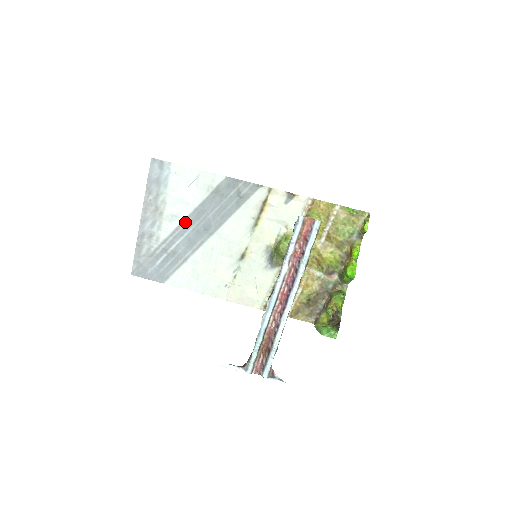
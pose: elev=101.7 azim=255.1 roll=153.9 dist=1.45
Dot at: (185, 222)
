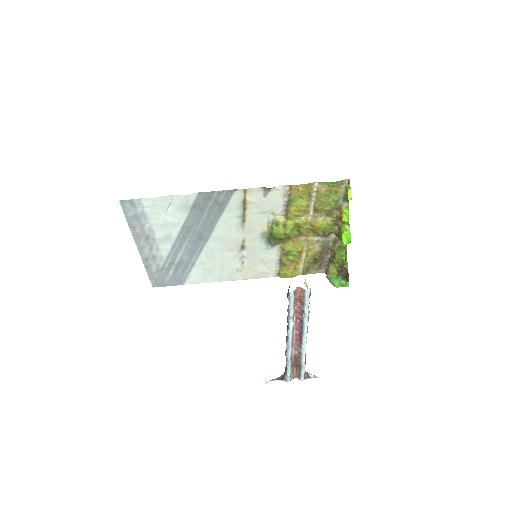
Dot at: (178, 239)
